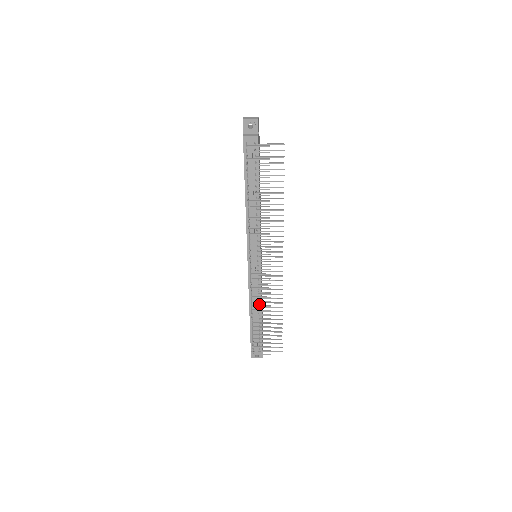
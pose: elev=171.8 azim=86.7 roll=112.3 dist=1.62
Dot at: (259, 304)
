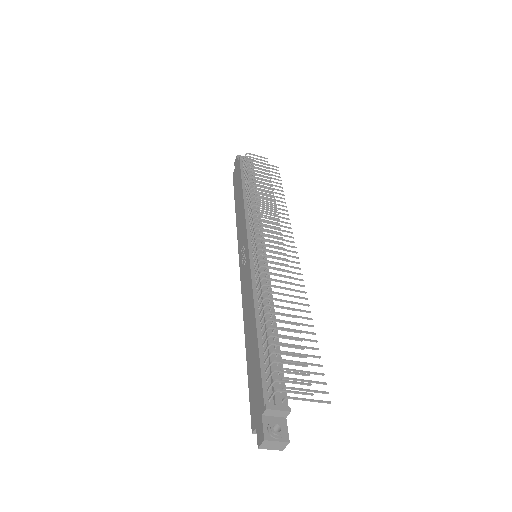
Dot at: (270, 309)
